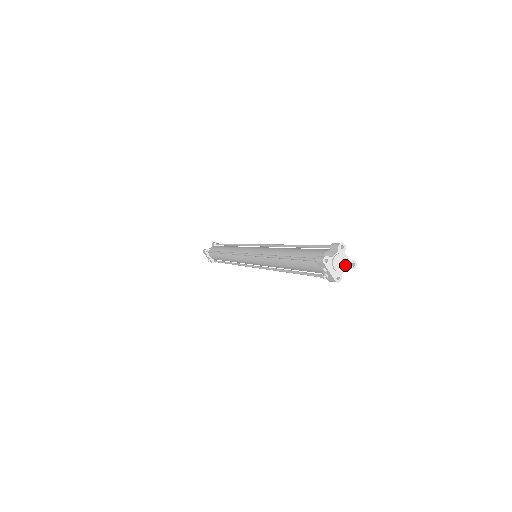
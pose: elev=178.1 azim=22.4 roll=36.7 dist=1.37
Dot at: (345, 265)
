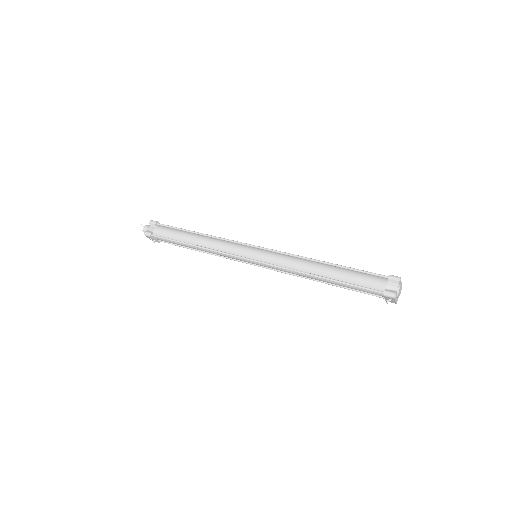
Dot at: occluded
